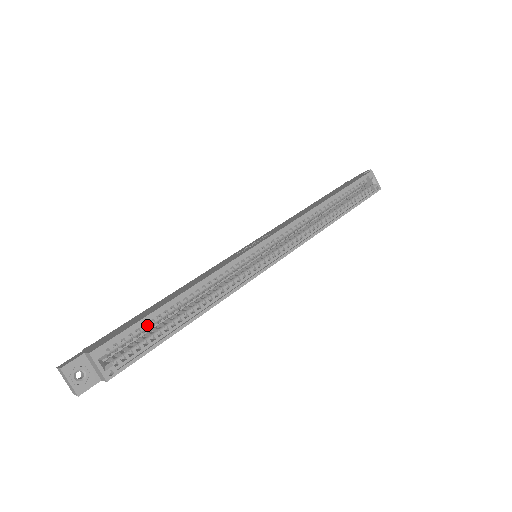
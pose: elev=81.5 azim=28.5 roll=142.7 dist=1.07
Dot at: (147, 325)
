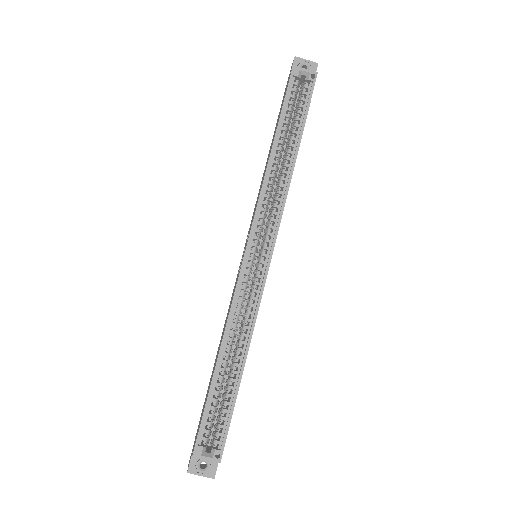
Dot at: (214, 401)
